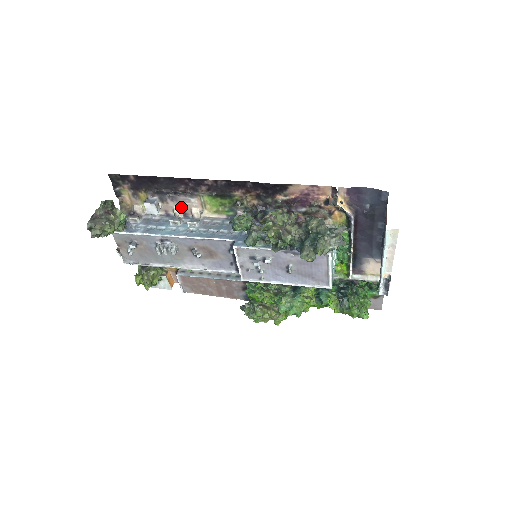
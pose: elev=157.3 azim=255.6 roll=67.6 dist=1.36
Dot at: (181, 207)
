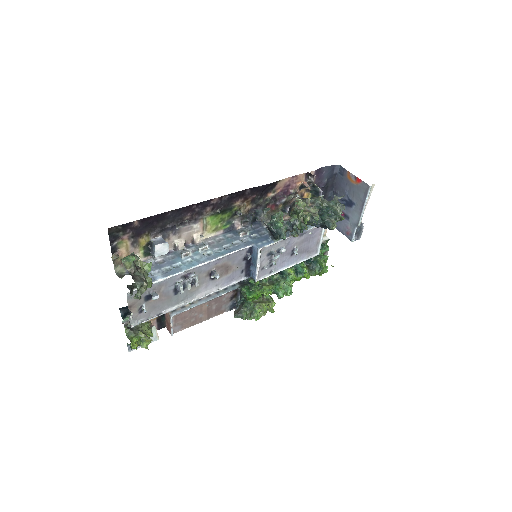
Dot at: (182, 238)
